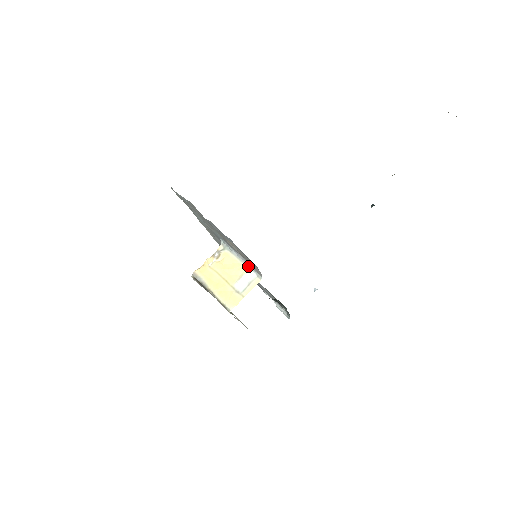
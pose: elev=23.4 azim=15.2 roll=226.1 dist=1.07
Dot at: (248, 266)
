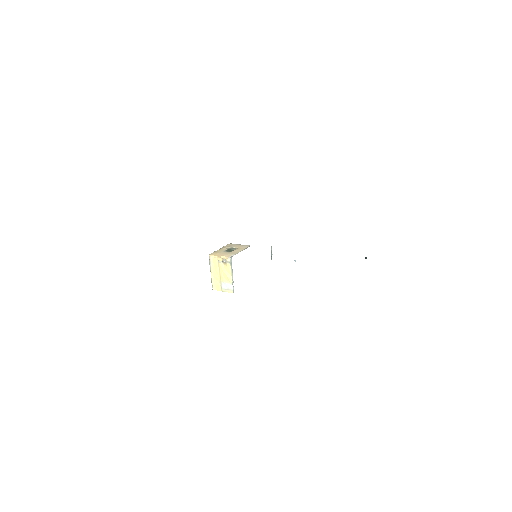
Dot at: occluded
